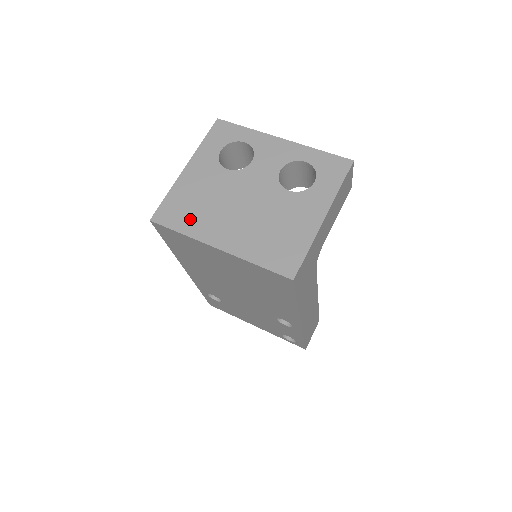
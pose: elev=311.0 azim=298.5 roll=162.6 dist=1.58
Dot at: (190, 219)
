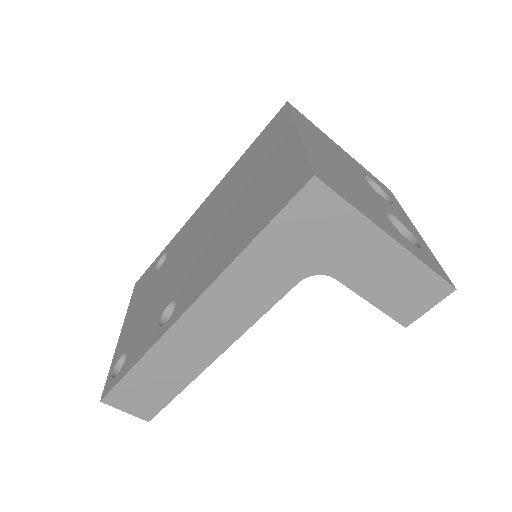
Dot at: (308, 127)
